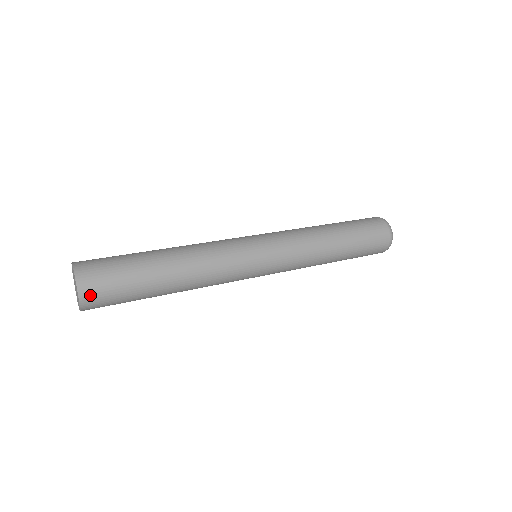
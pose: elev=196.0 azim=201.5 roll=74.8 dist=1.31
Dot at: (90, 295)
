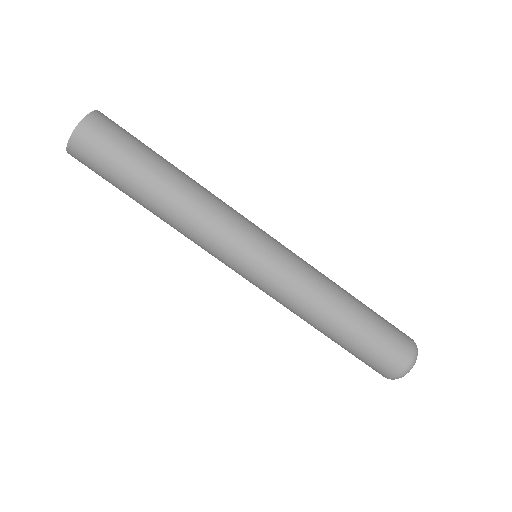
Dot at: (77, 156)
